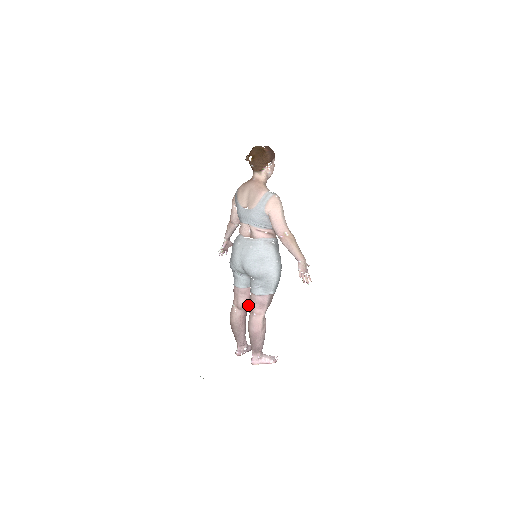
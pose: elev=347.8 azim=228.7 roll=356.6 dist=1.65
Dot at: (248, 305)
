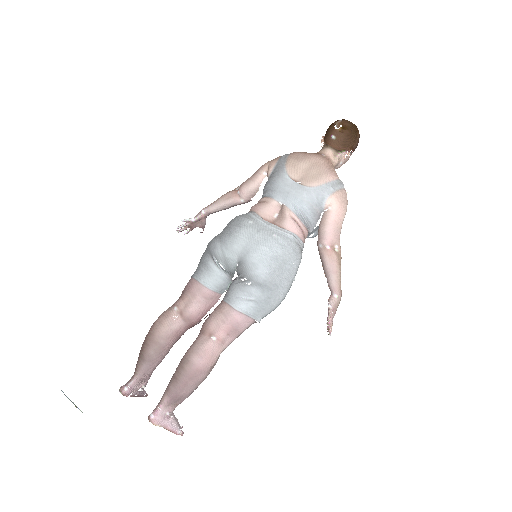
Dot at: (199, 320)
